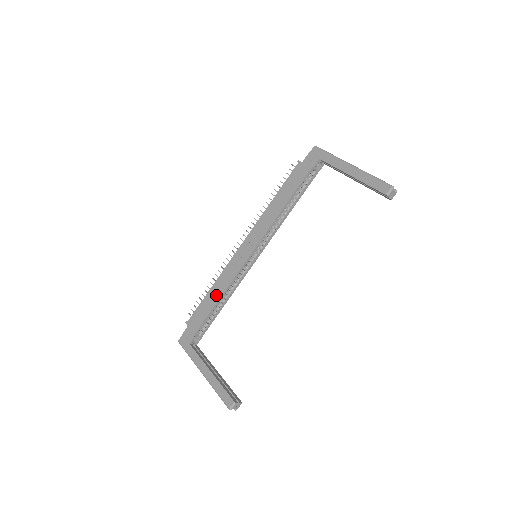
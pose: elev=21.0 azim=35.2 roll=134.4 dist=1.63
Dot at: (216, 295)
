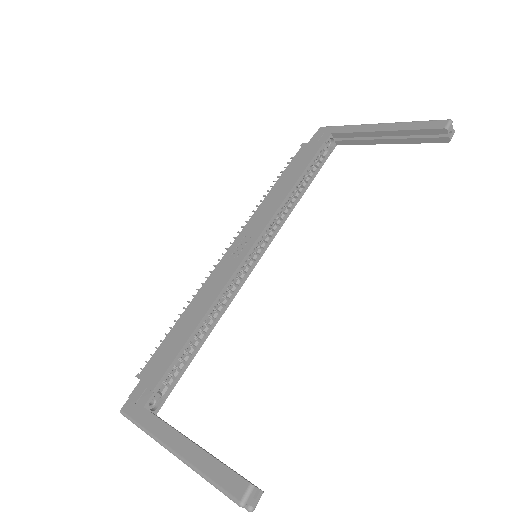
Dot at: (193, 318)
